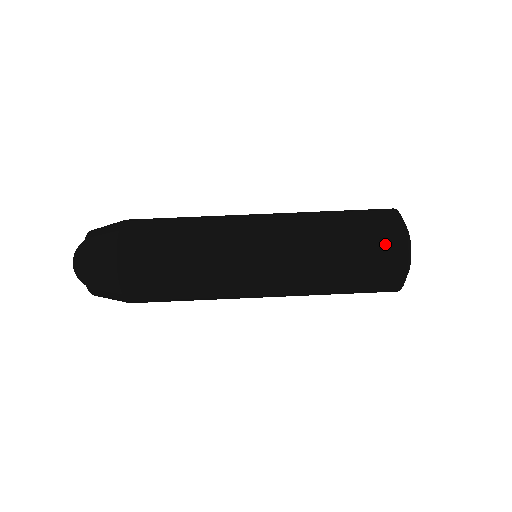
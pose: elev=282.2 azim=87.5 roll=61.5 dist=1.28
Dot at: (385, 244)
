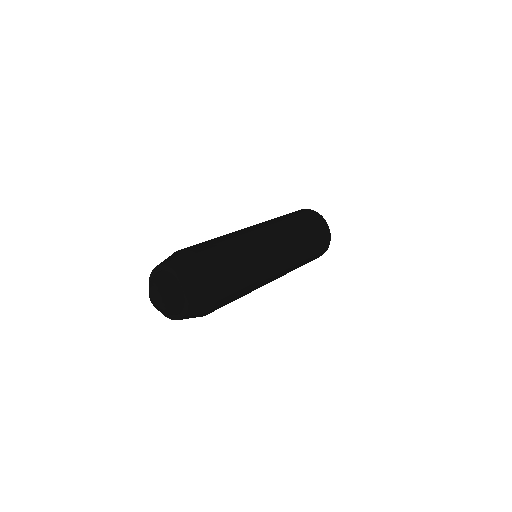
Dot at: occluded
